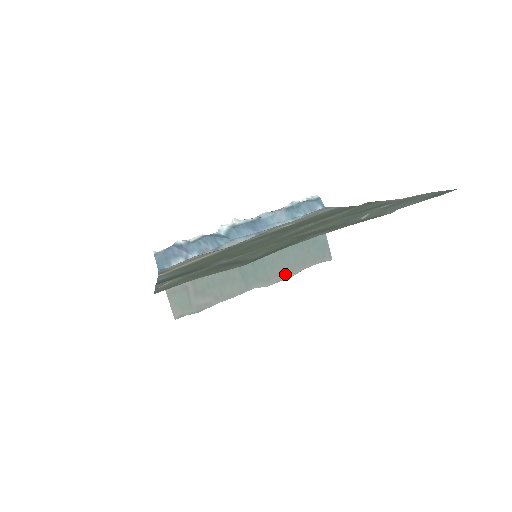
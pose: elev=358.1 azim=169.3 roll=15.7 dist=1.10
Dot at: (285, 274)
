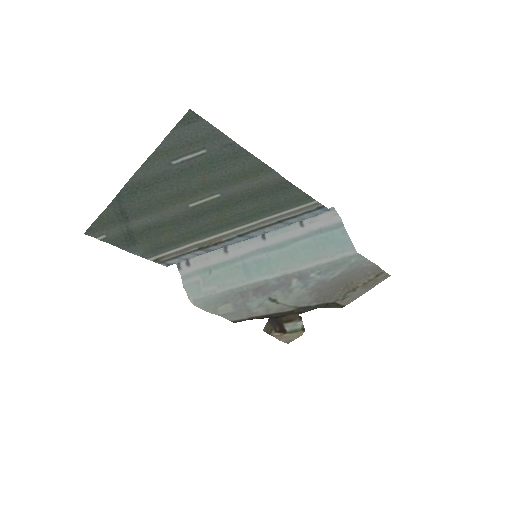
Dot at: (292, 268)
